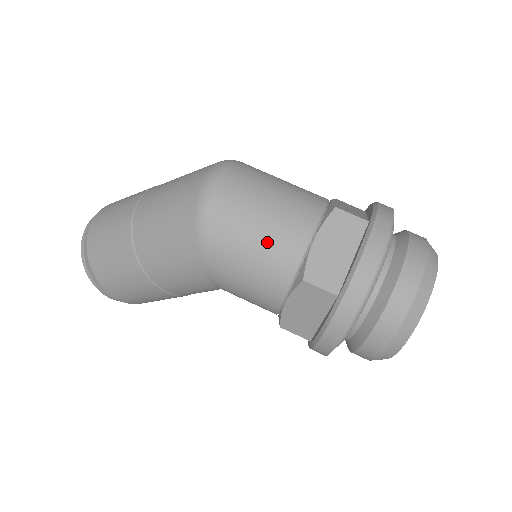
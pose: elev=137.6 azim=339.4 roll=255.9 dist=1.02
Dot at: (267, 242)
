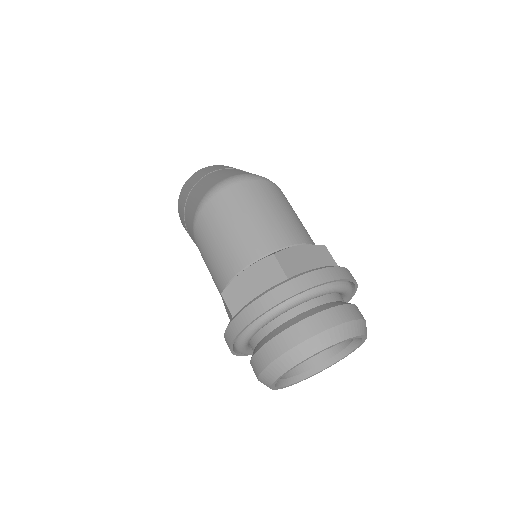
Dot at: (220, 253)
